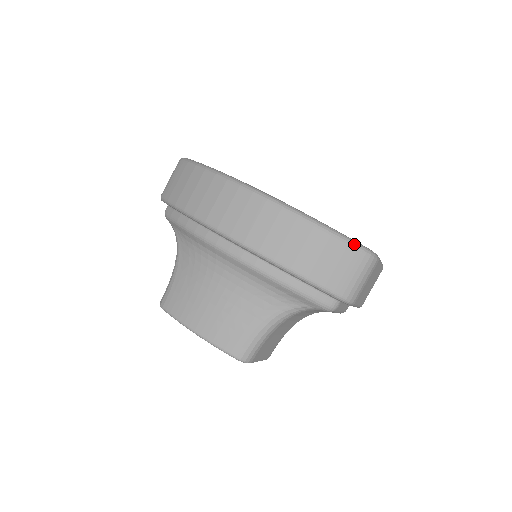
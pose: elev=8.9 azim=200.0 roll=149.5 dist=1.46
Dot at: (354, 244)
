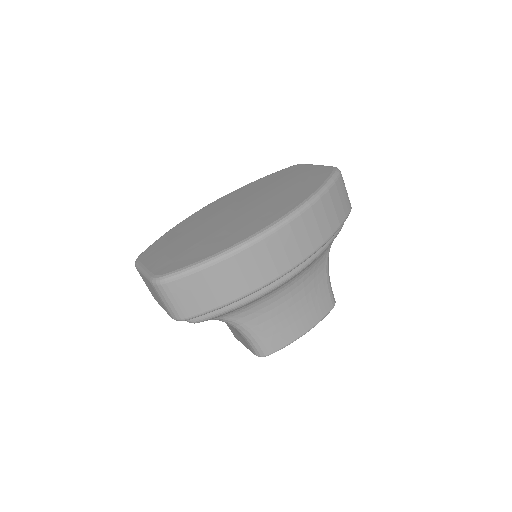
Dot at: (335, 178)
